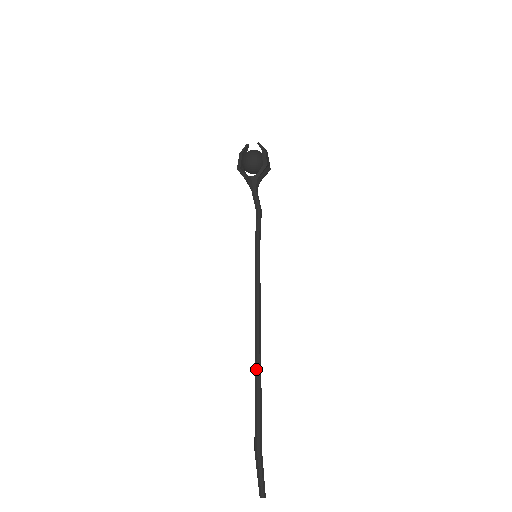
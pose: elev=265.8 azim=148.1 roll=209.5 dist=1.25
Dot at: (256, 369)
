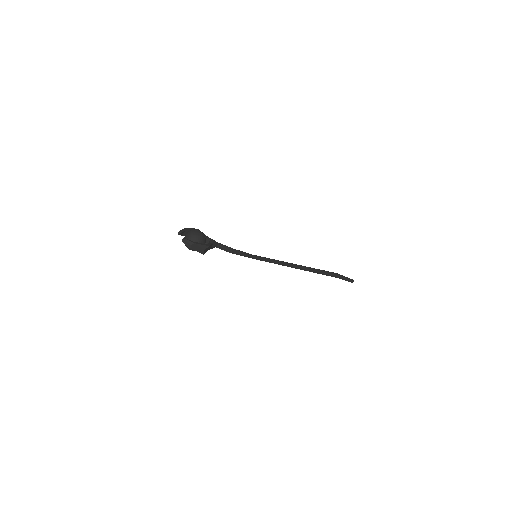
Dot at: occluded
